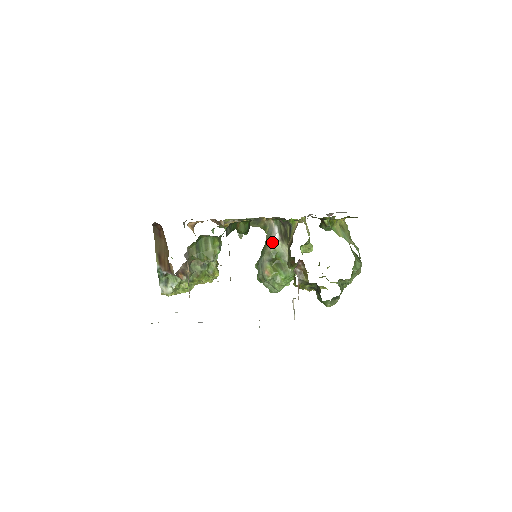
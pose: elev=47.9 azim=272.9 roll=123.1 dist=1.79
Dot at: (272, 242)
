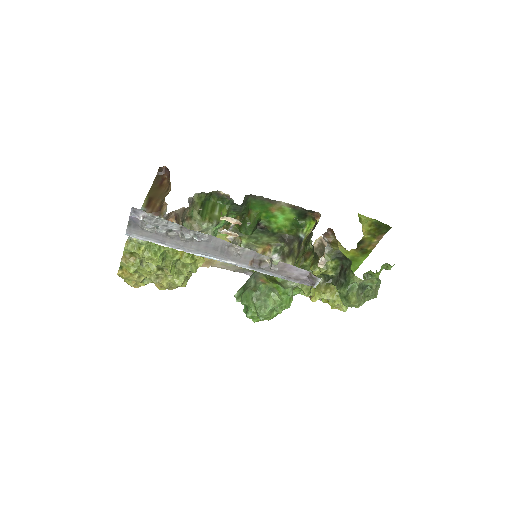
Dot at: occluded
